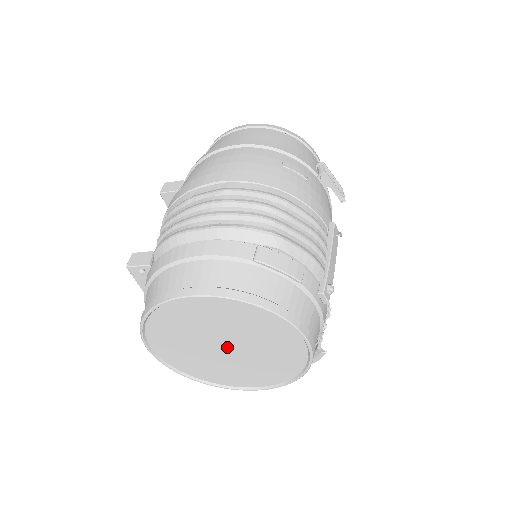
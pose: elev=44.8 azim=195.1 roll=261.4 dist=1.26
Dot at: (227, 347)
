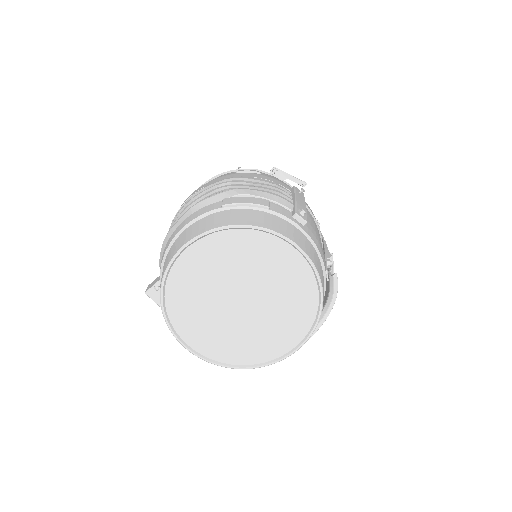
Dot at: (242, 299)
